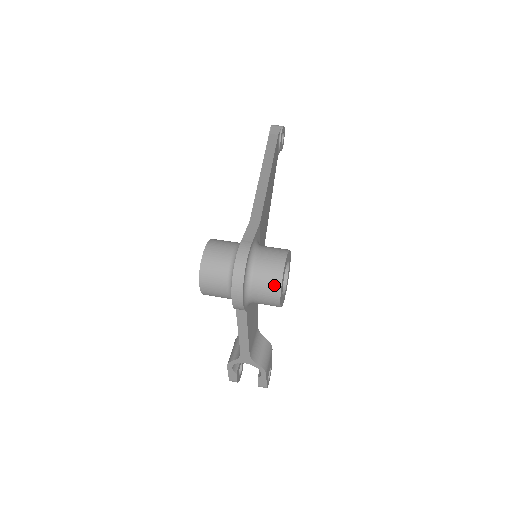
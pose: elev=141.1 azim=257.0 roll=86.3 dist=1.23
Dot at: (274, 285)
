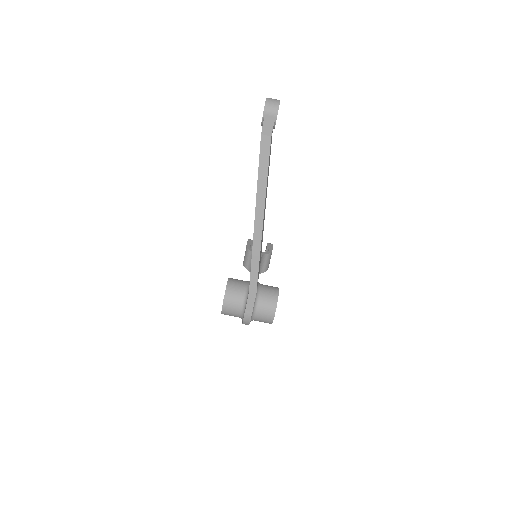
Dot at: occluded
